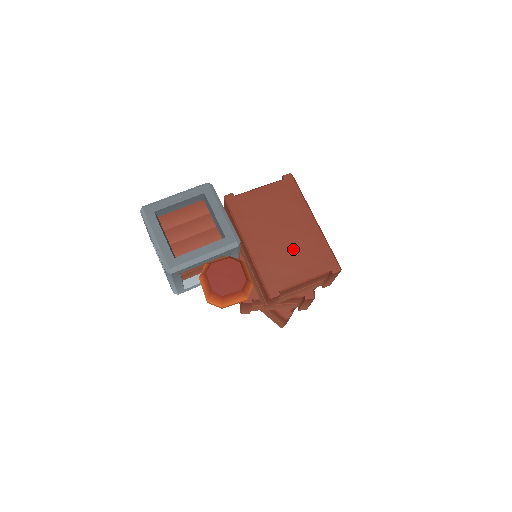
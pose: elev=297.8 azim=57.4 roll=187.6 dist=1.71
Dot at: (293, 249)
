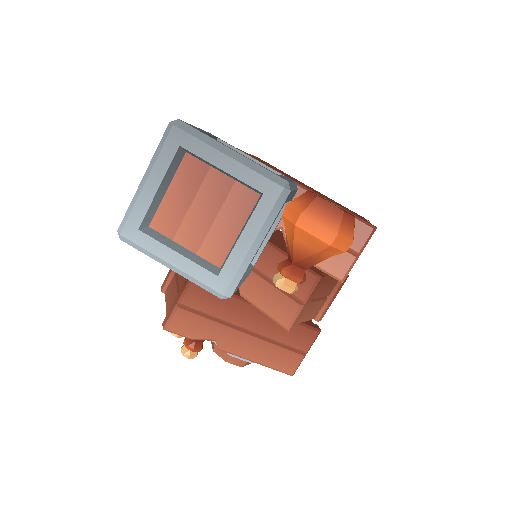
Dot at: (331, 200)
